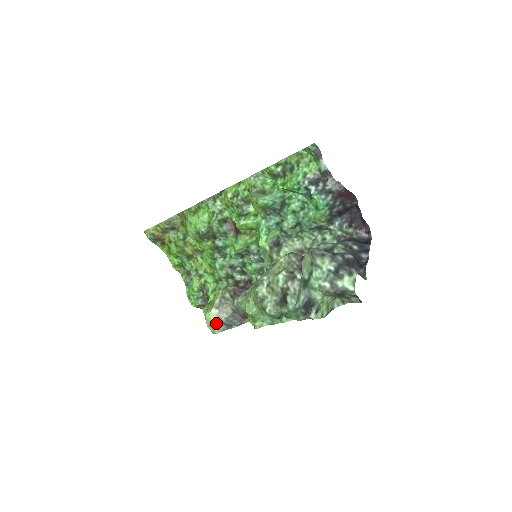
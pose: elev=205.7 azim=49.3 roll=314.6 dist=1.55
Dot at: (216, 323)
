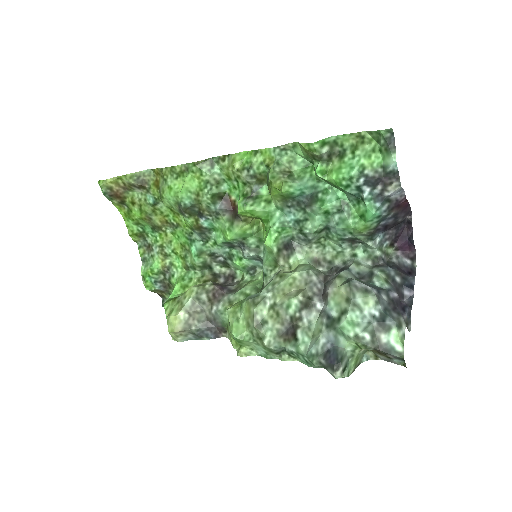
Dot at: (182, 331)
